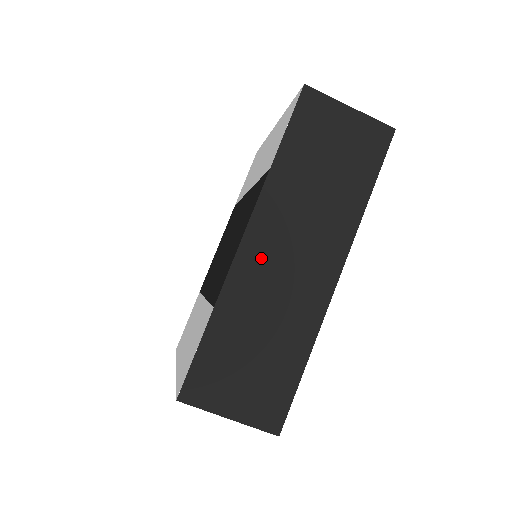
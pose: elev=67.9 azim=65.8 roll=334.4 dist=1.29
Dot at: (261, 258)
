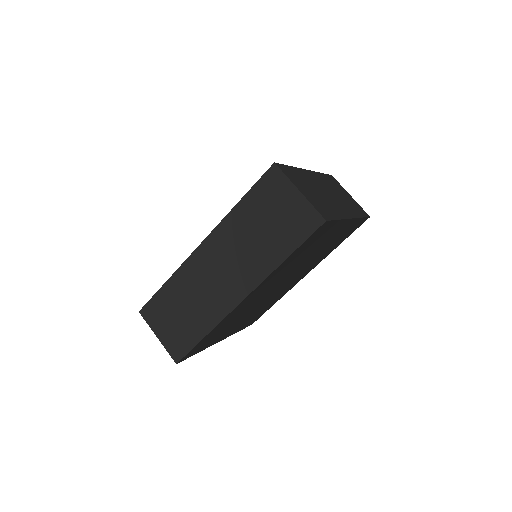
Dot at: (205, 262)
